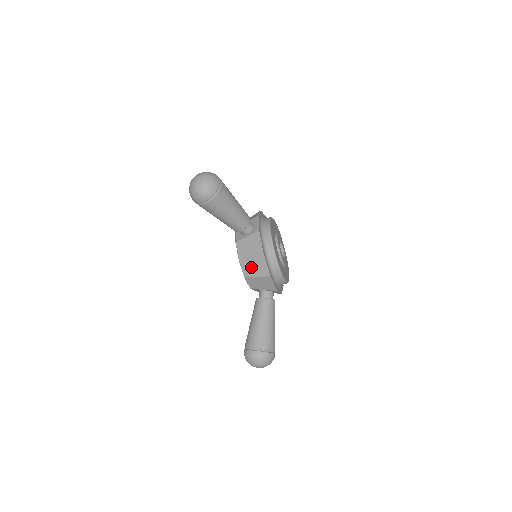
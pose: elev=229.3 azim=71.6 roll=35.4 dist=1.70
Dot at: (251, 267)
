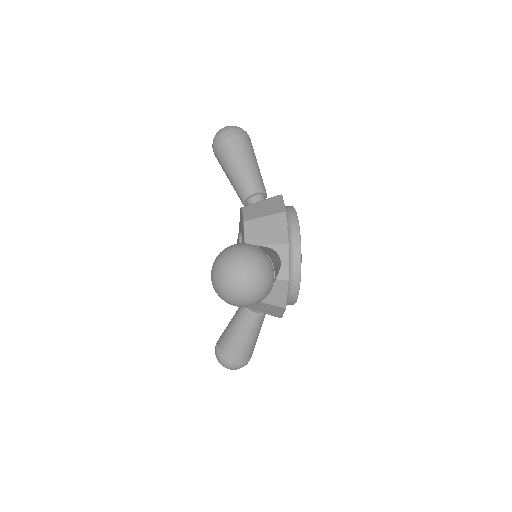
Dot at: (259, 307)
